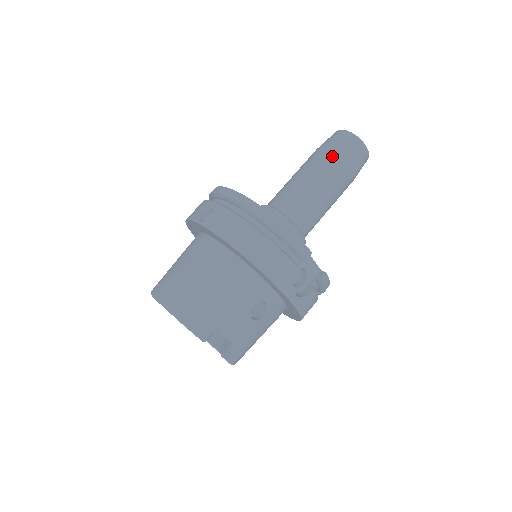
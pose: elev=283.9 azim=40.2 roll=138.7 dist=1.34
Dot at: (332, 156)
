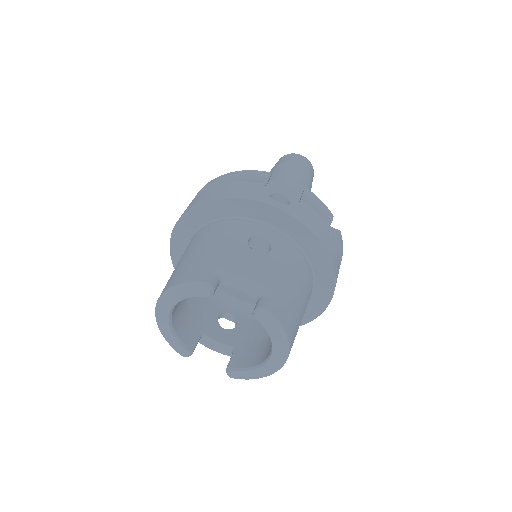
Dot at: (273, 169)
